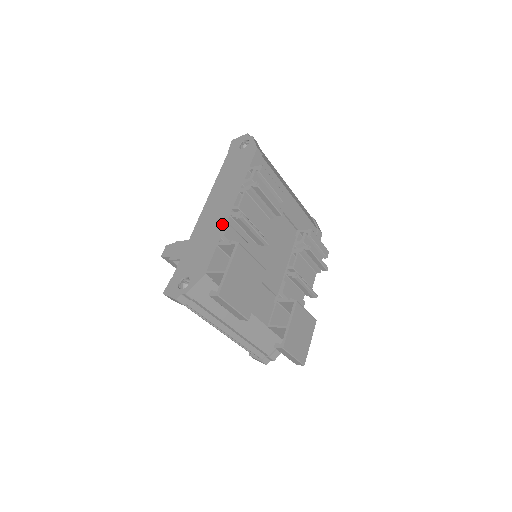
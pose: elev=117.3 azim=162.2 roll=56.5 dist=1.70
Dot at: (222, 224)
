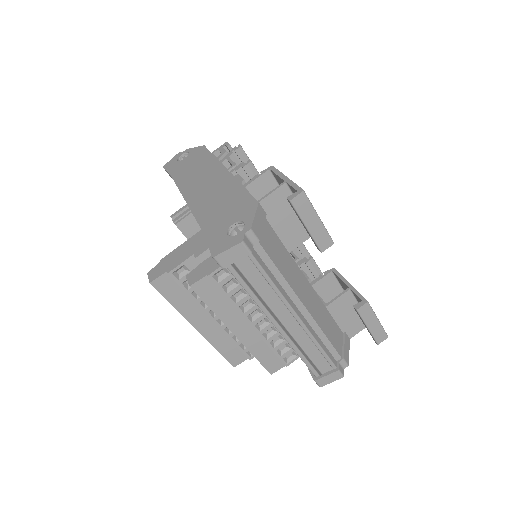
Dot at: (229, 180)
